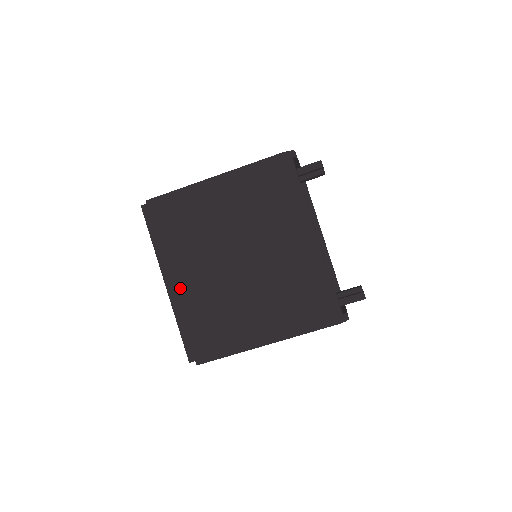
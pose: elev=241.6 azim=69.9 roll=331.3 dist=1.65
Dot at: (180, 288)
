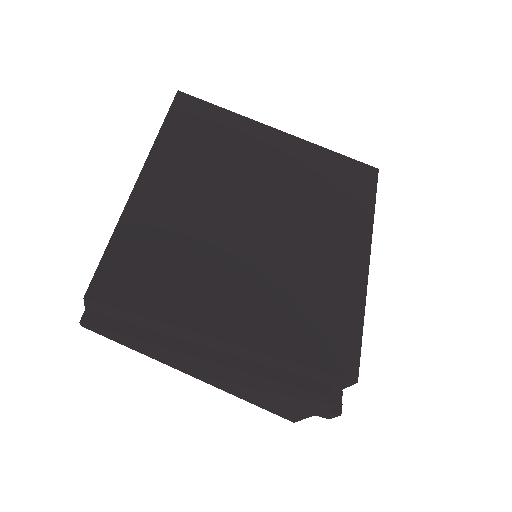
Dot at: (155, 197)
